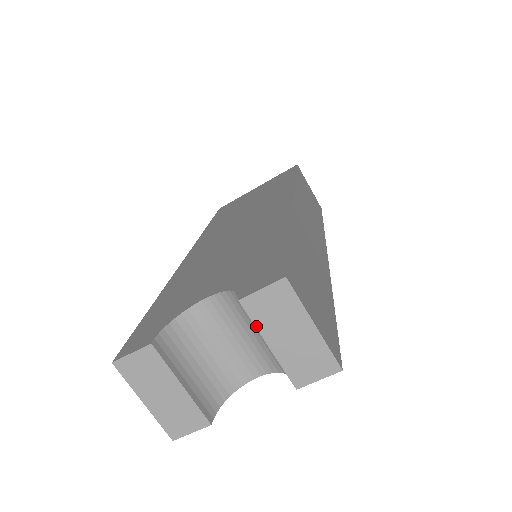
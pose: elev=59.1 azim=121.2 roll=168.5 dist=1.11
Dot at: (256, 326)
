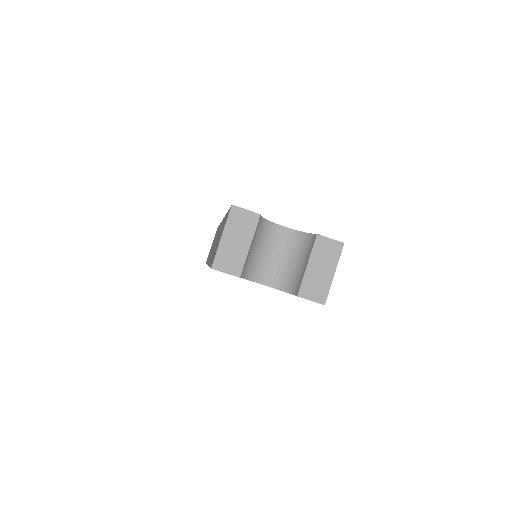
Dot at: (312, 251)
